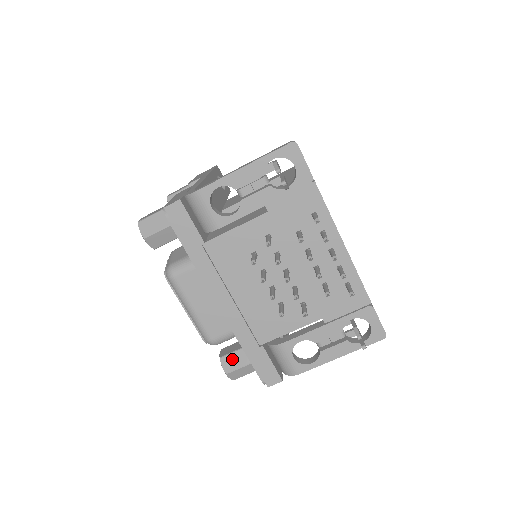
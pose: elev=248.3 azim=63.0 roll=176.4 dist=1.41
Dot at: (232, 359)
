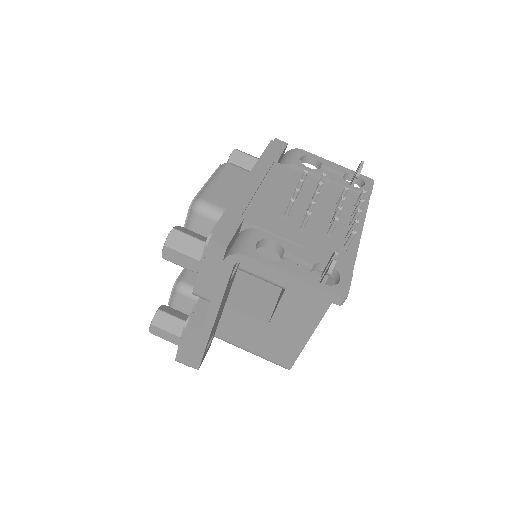
Dot at: (189, 231)
